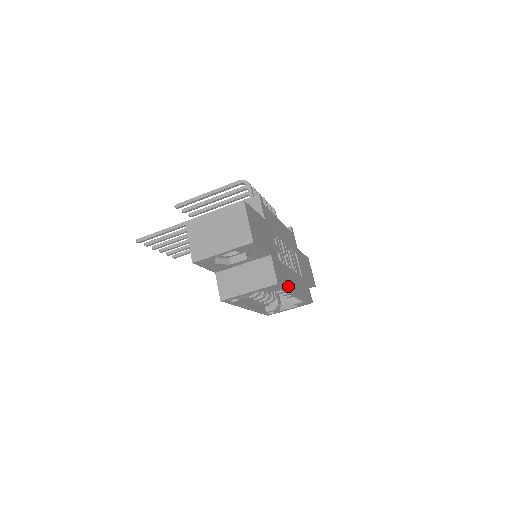
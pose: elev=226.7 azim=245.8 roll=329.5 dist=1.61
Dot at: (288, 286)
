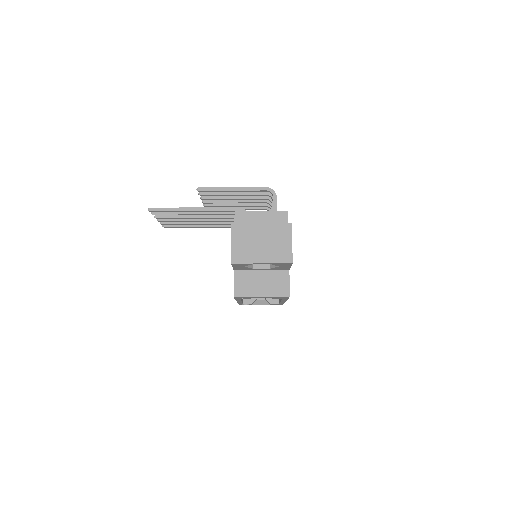
Dot at: occluded
